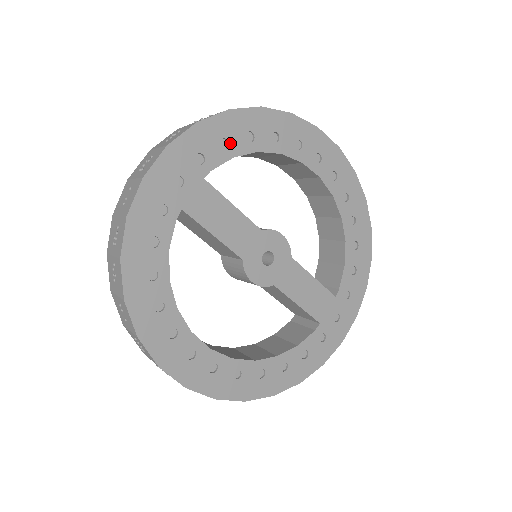
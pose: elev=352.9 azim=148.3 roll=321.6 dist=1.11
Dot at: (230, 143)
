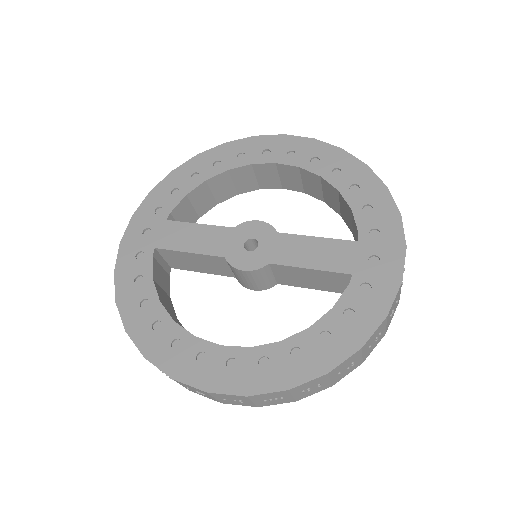
Dot at: (180, 189)
